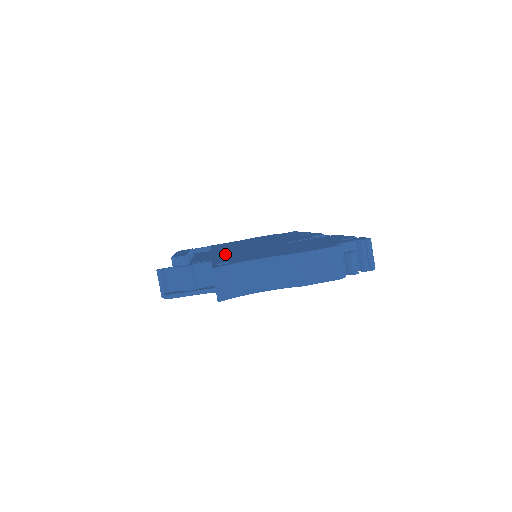
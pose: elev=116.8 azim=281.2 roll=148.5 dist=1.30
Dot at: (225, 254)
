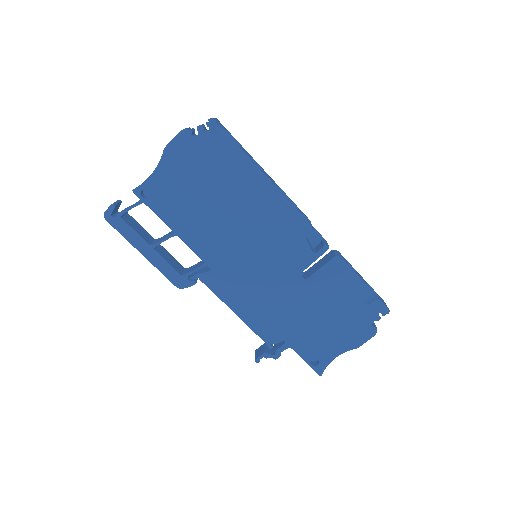
Dot at: (272, 315)
